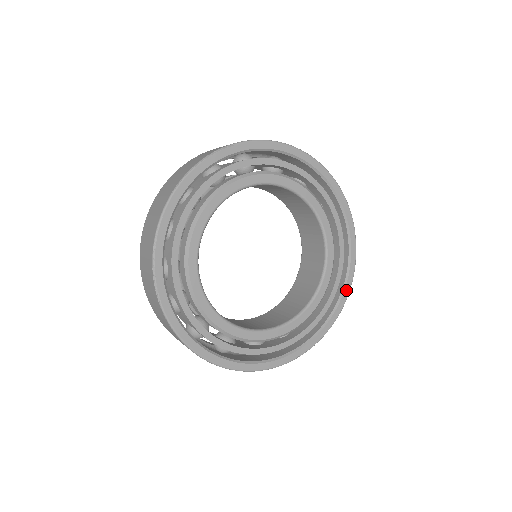
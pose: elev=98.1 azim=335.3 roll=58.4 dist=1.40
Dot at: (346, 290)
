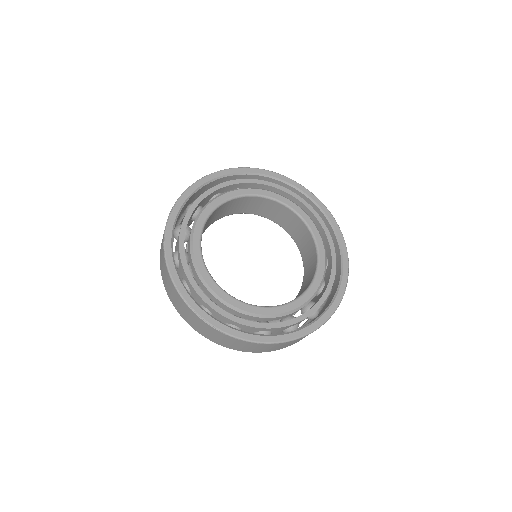
Dot at: (333, 223)
